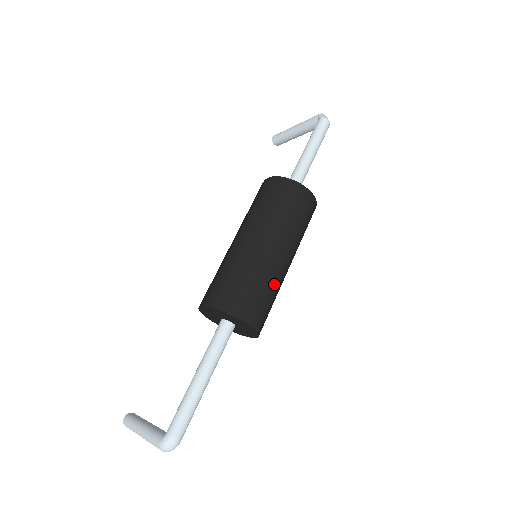
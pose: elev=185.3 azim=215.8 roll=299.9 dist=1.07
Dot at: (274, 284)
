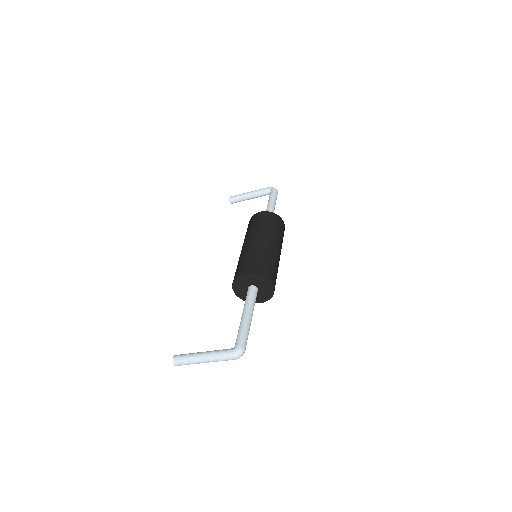
Dot at: occluded
